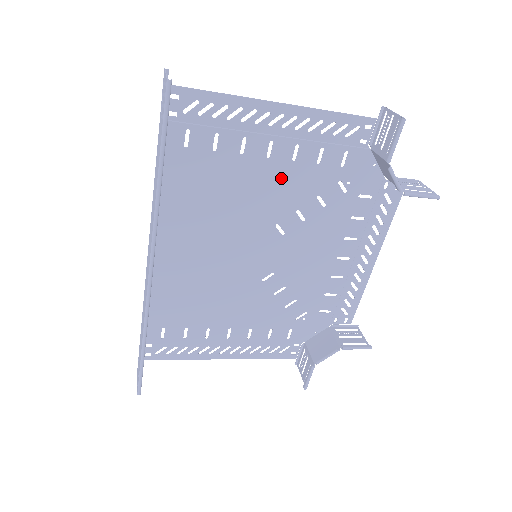
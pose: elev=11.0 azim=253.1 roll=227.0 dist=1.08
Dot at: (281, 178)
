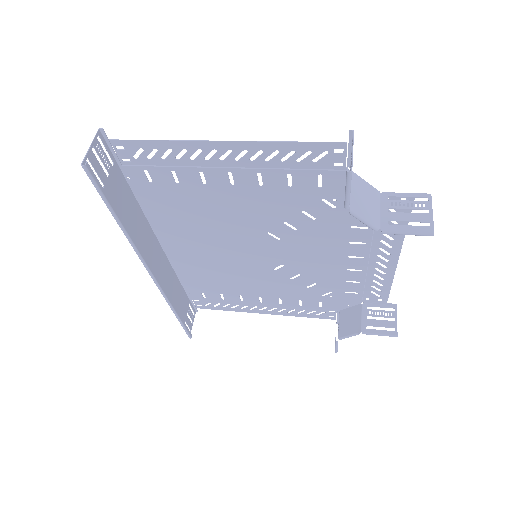
Dot at: (255, 199)
